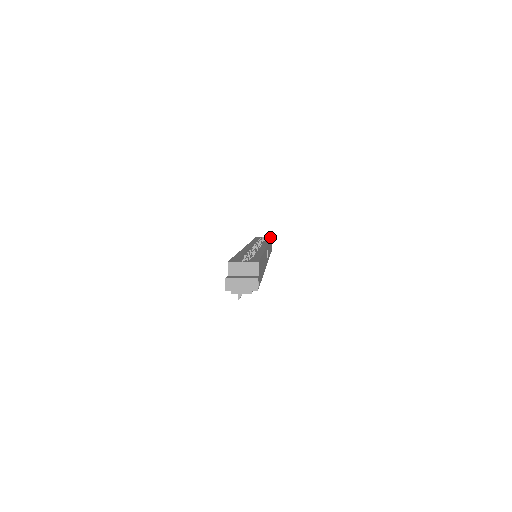
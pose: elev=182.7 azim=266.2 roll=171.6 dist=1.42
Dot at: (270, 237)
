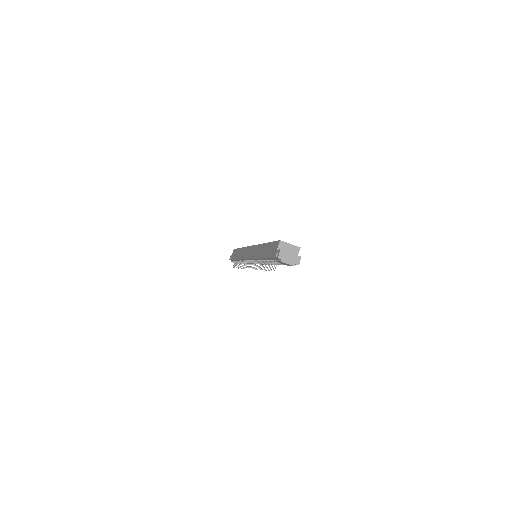
Dot at: occluded
